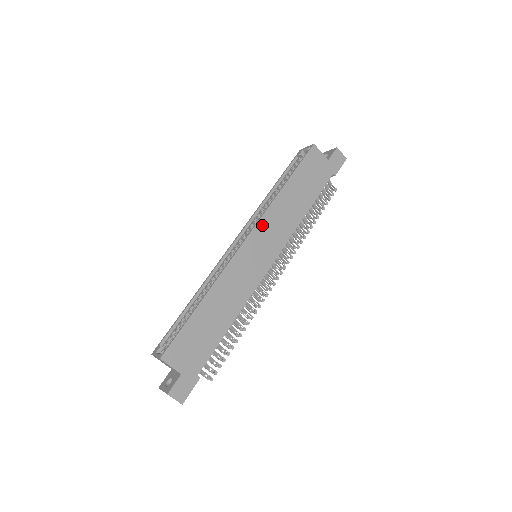
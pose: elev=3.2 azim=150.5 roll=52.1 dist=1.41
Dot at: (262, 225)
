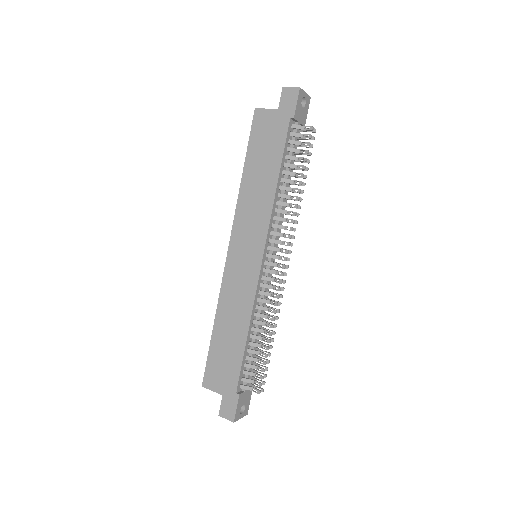
Dot at: (237, 227)
